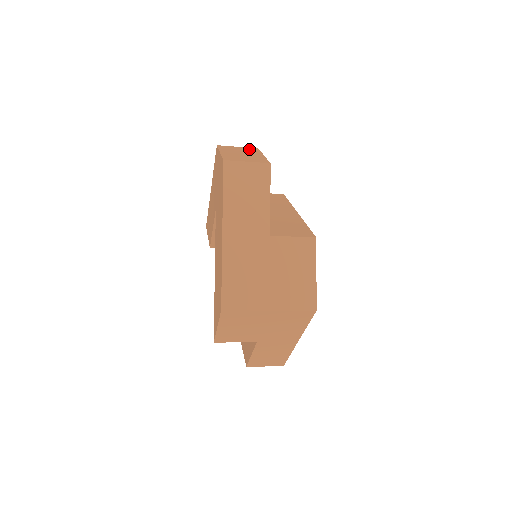
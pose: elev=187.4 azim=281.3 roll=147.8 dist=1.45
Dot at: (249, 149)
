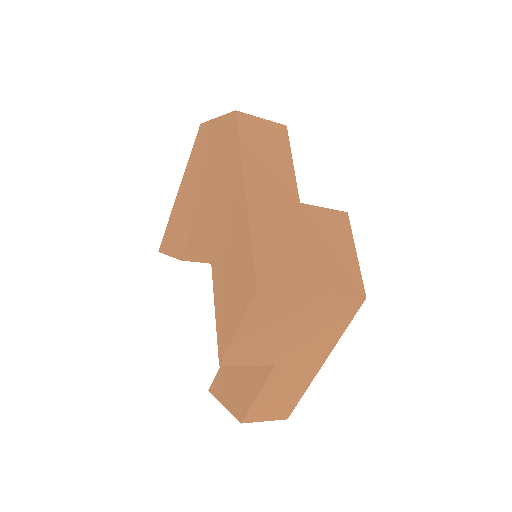
Dot at: occluded
